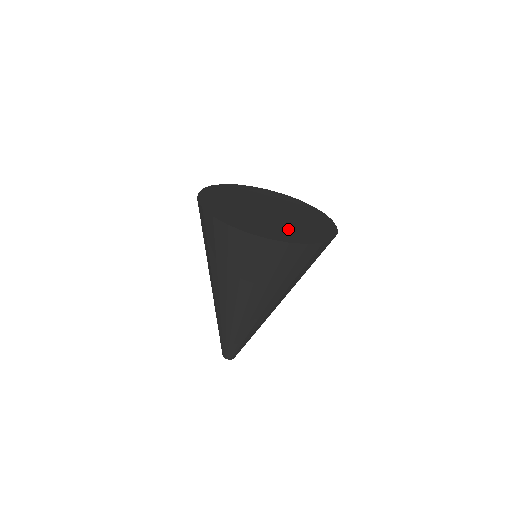
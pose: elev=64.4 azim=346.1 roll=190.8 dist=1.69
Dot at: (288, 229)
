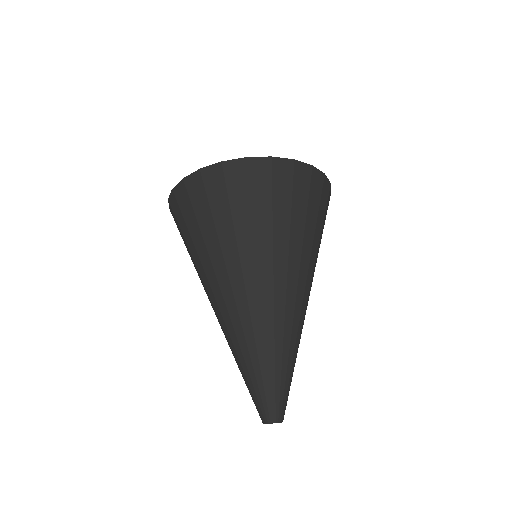
Dot at: occluded
